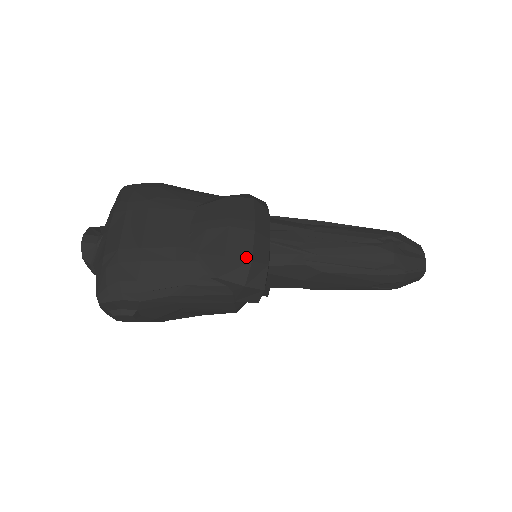
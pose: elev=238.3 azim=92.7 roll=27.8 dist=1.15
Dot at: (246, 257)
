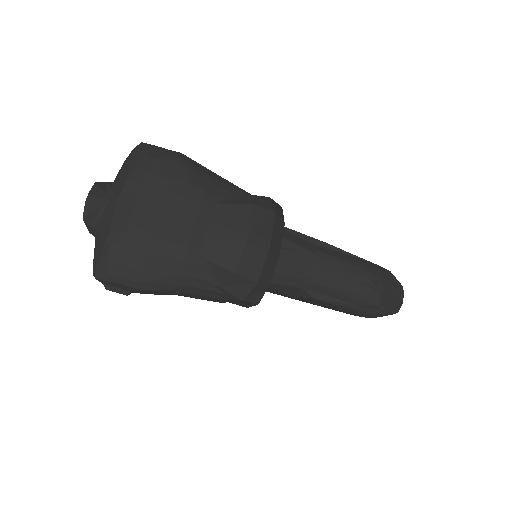
Dot at: (253, 278)
